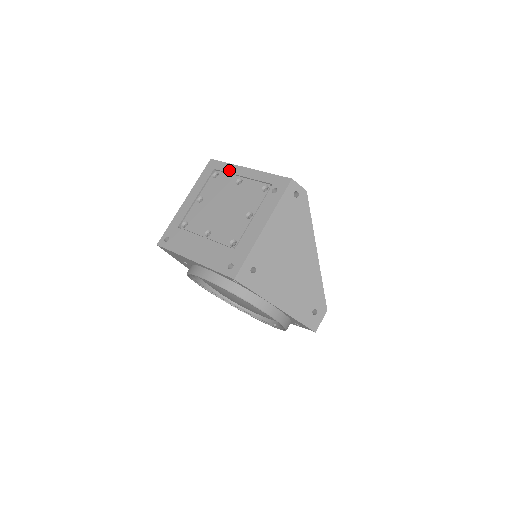
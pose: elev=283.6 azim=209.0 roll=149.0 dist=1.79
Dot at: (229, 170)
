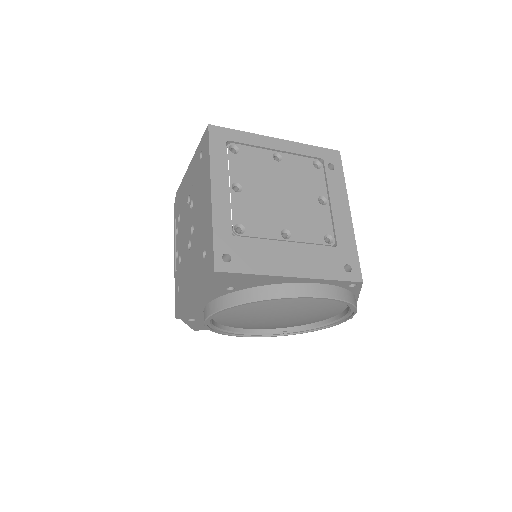
Dot at: (252, 141)
